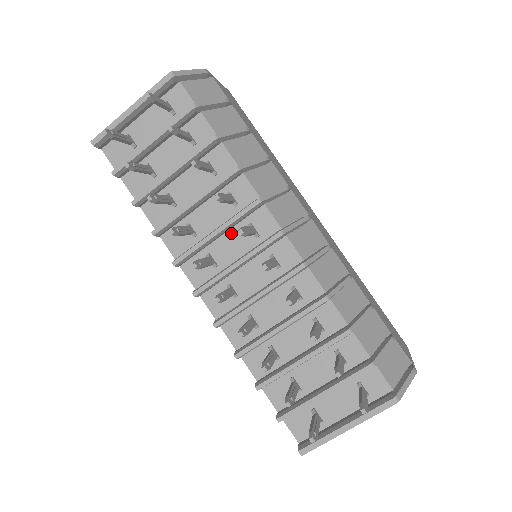
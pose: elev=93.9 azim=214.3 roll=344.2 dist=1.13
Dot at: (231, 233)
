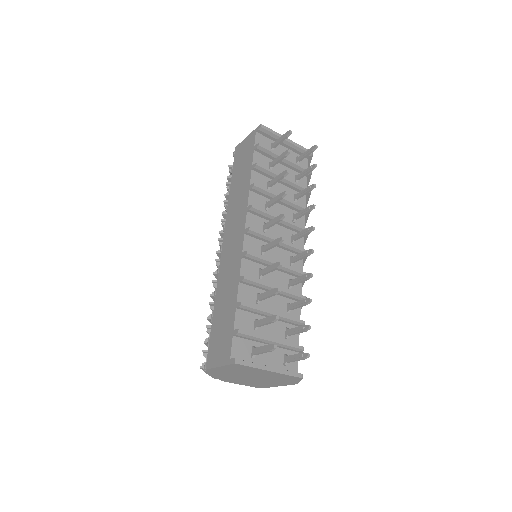
Dot at: (282, 228)
